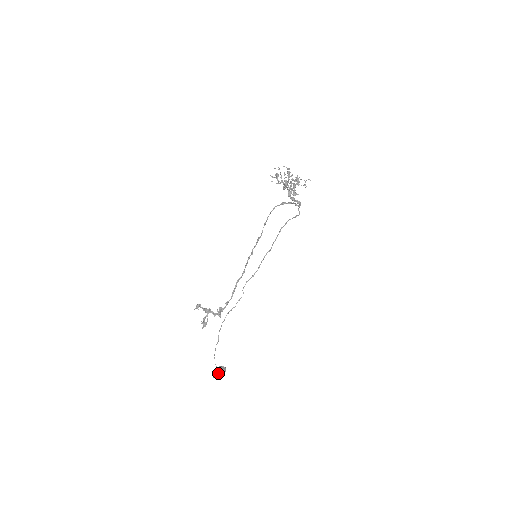
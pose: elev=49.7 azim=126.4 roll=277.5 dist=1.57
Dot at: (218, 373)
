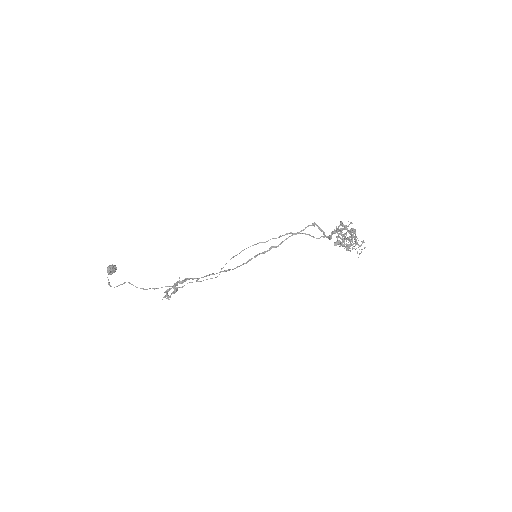
Dot at: (109, 273)
